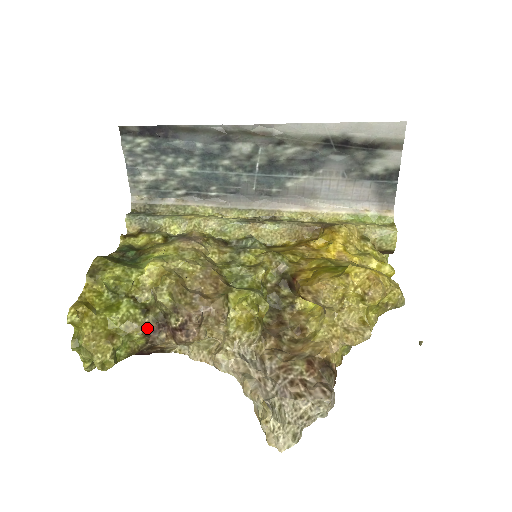
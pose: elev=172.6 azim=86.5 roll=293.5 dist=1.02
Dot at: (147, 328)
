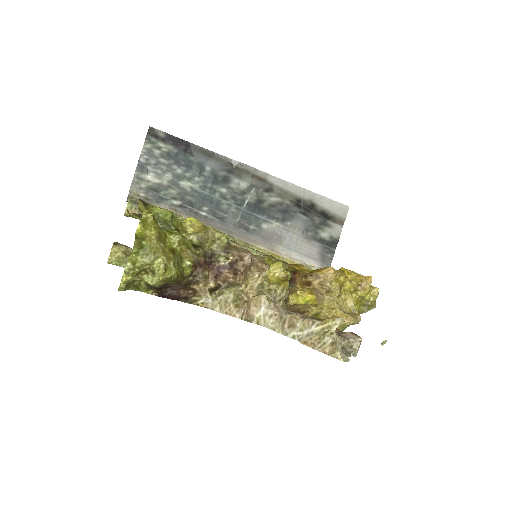
Dot at: (197, 259)
